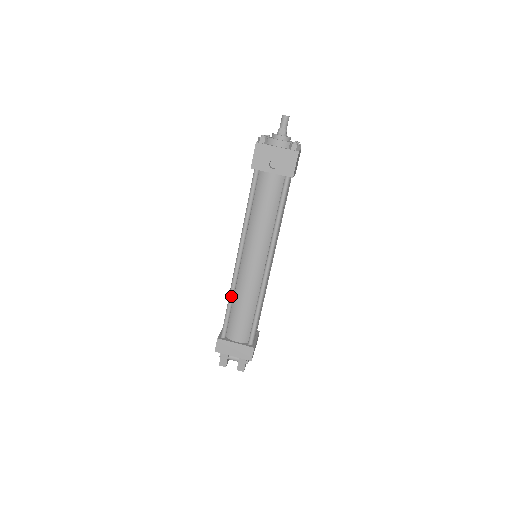
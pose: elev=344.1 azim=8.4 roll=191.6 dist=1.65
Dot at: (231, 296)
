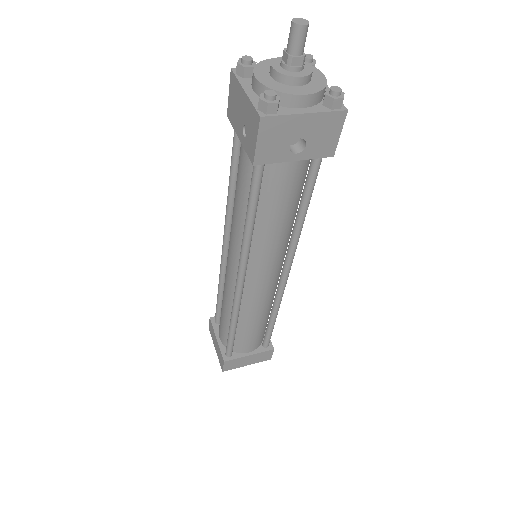
Dot at: (235, 321)
